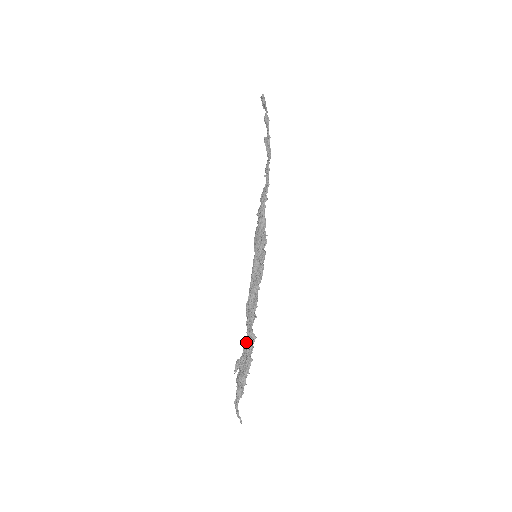
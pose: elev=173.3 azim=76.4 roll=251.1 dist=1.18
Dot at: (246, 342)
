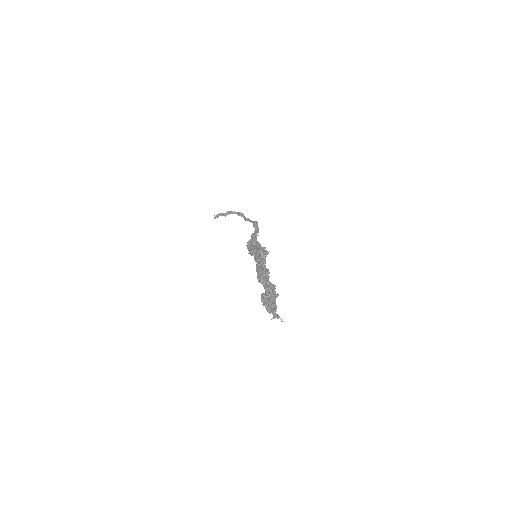
Dot at: (268, 286)
